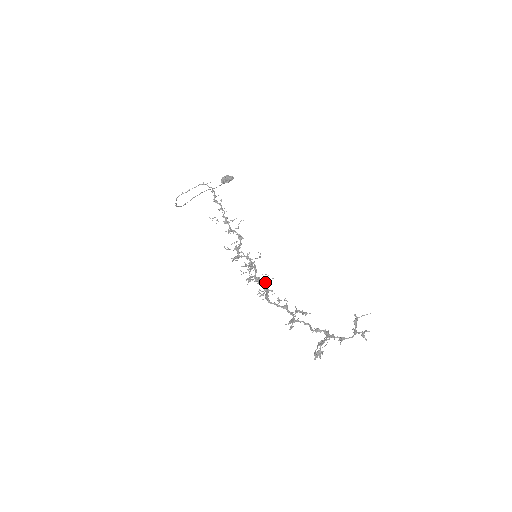
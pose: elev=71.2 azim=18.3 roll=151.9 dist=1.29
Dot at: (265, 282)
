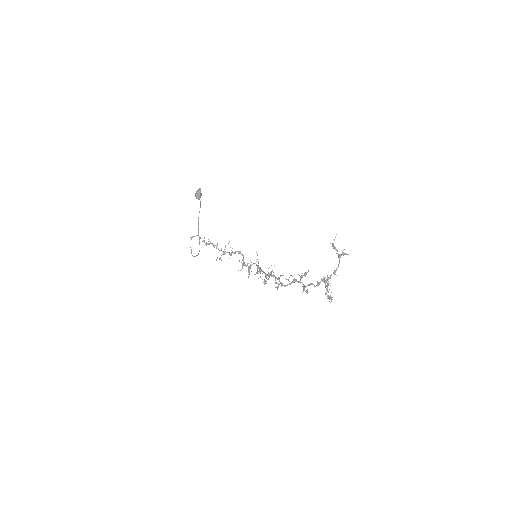
Dot at: (273, 275)
